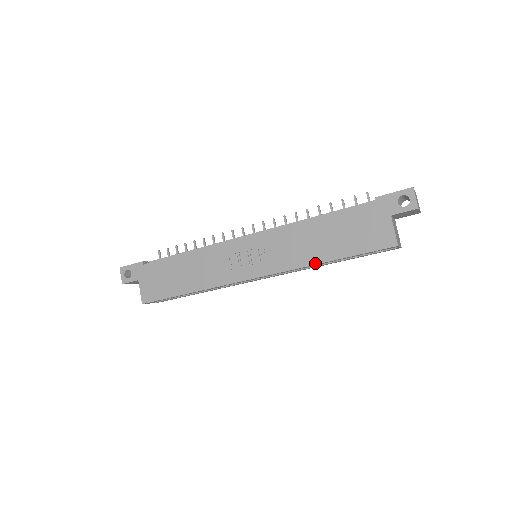
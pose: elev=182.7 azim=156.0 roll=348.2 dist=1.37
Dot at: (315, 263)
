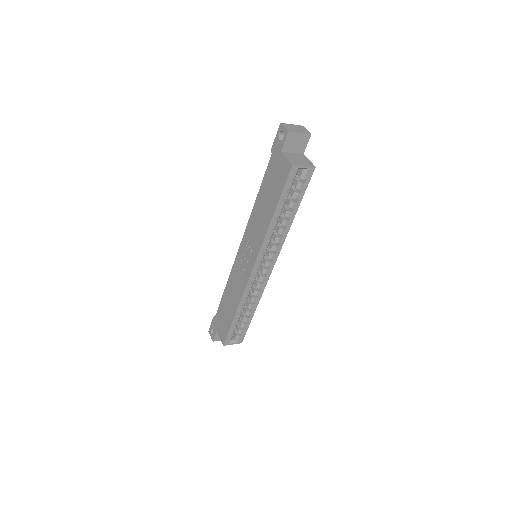
Dot at: (268, 225)
